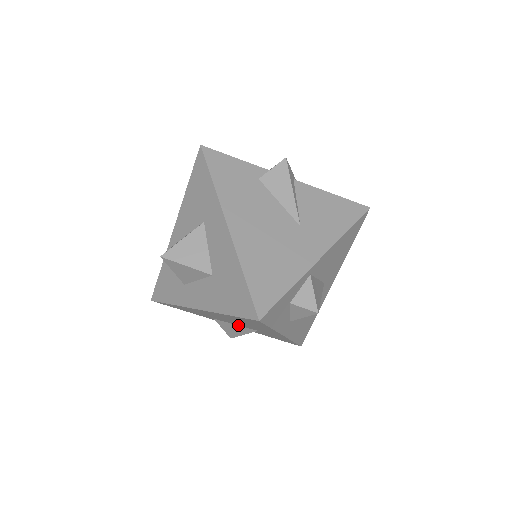
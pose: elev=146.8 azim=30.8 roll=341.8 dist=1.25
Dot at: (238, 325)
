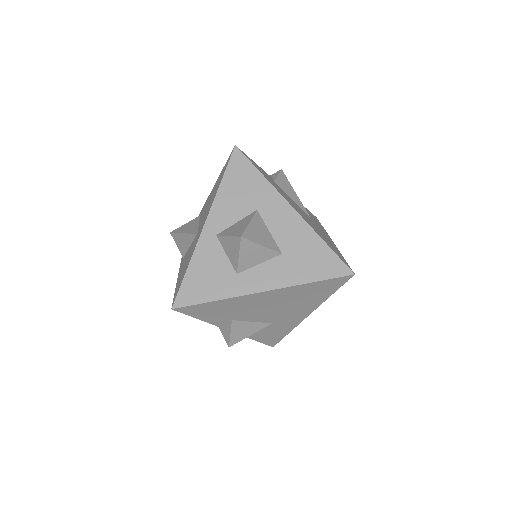
Dot at: (255, 321)
